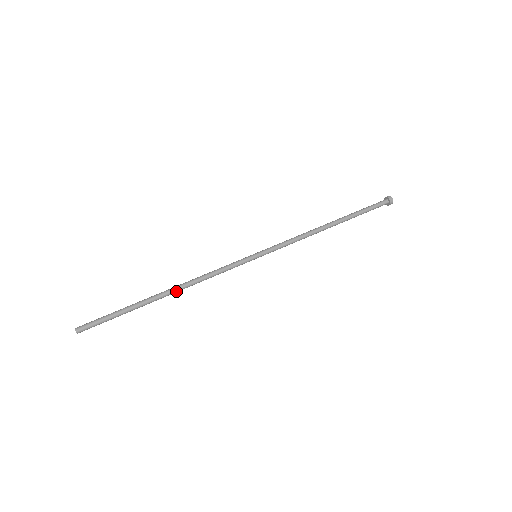
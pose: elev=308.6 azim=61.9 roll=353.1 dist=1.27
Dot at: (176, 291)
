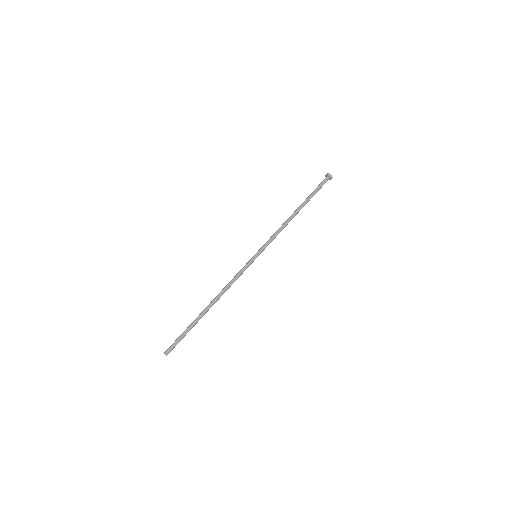
Dot at: (215, 302)
